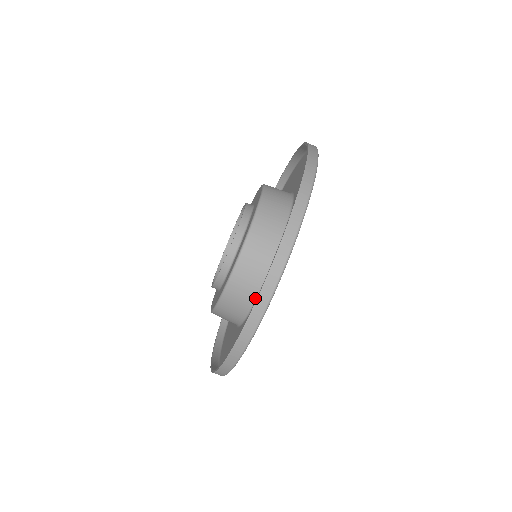
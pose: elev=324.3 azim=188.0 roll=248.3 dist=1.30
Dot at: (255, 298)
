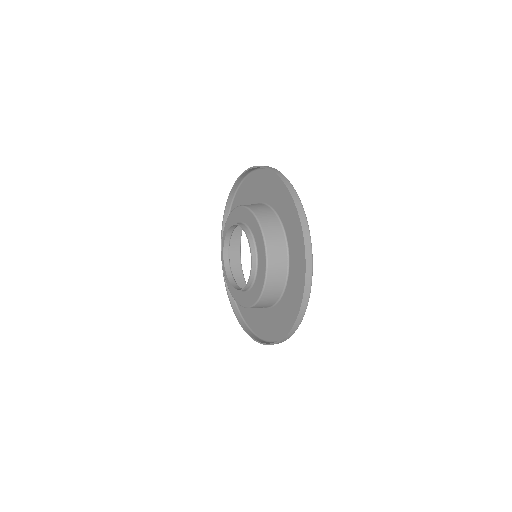
Dot at: (275, 302)
